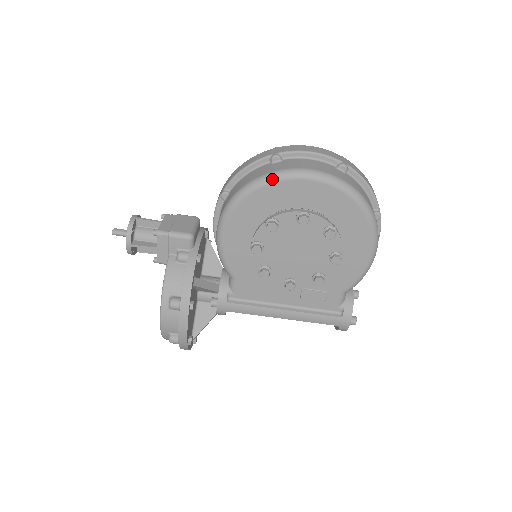
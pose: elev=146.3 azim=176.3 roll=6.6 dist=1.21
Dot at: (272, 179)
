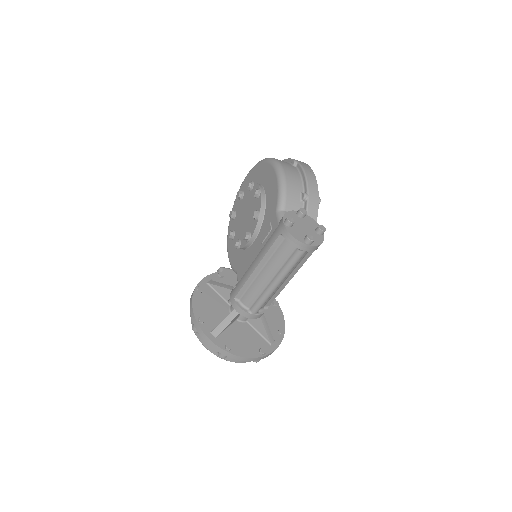
Dot at: (235, 200)
